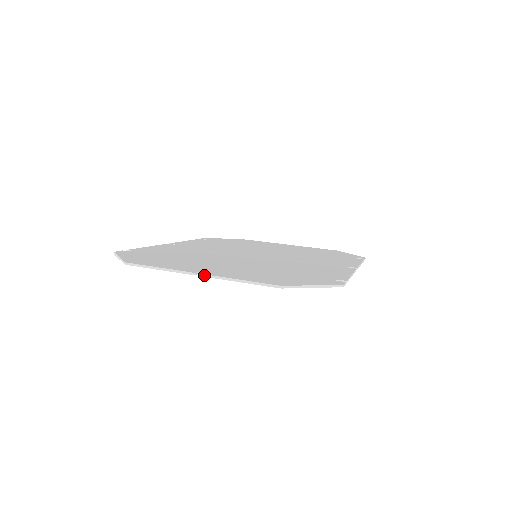
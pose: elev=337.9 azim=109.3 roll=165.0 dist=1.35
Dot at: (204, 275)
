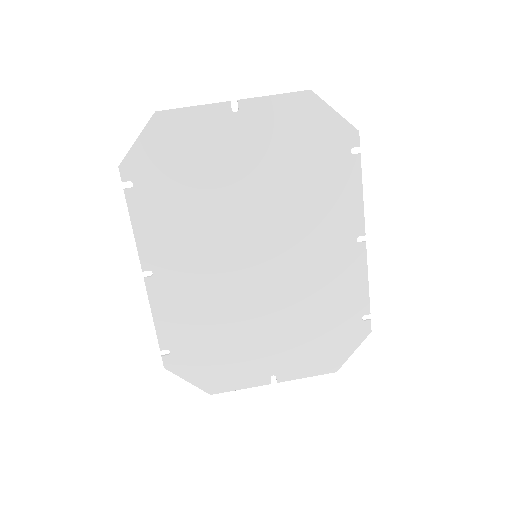
Dot at: (279, 382)
